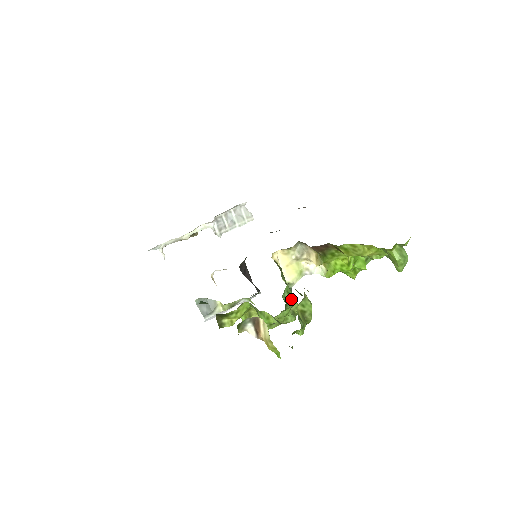
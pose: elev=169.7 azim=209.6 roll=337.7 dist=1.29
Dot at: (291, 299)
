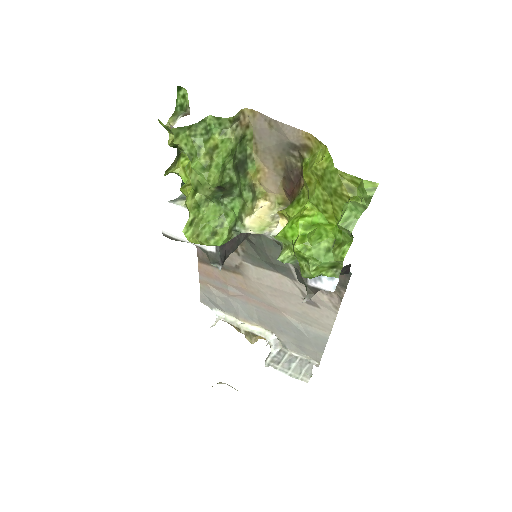
Dot at: (228, 212)
